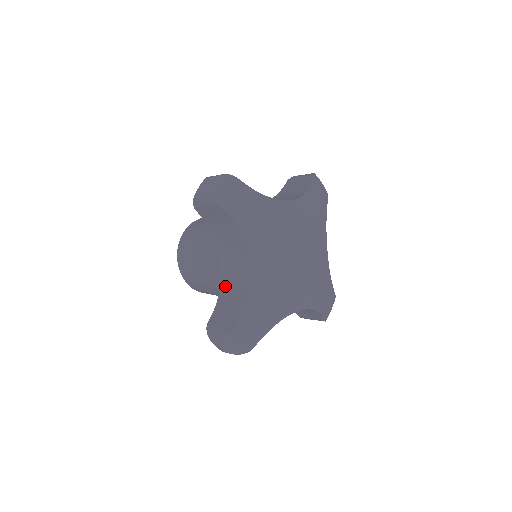
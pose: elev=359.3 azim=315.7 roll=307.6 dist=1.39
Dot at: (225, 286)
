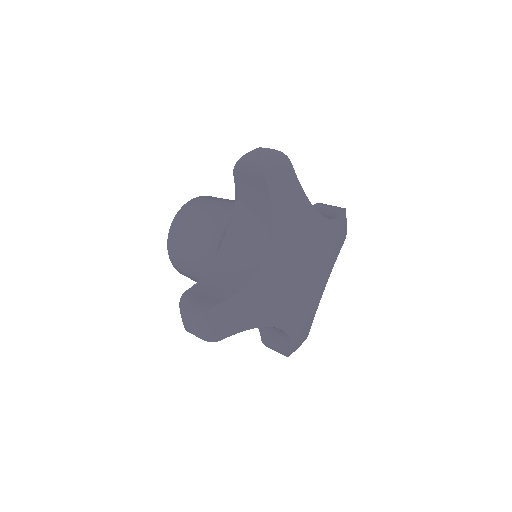
Dot at: (221, 264)
